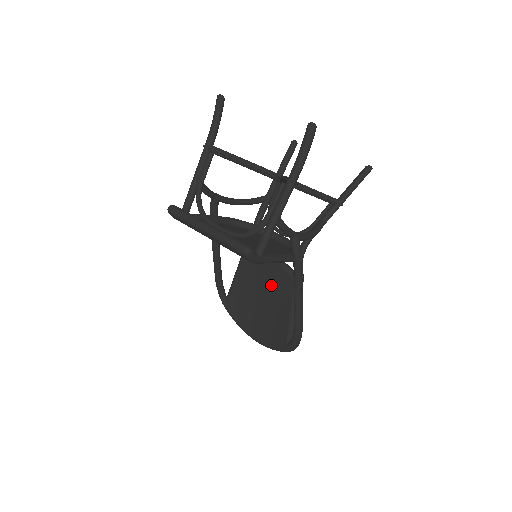
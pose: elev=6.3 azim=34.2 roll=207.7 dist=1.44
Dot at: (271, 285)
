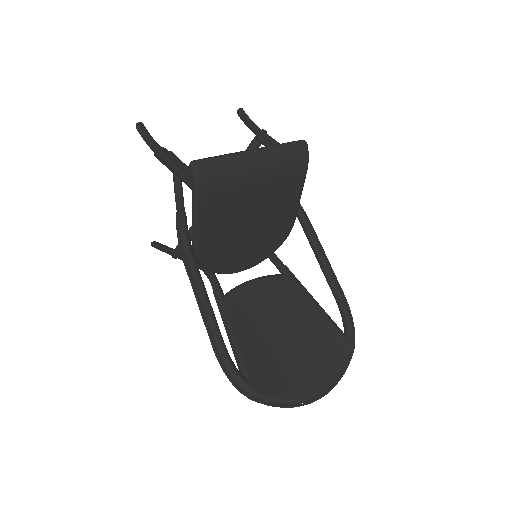
Dot at: (277, 304)
